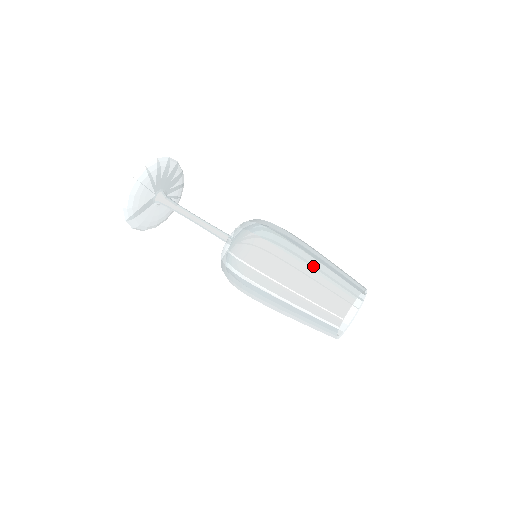
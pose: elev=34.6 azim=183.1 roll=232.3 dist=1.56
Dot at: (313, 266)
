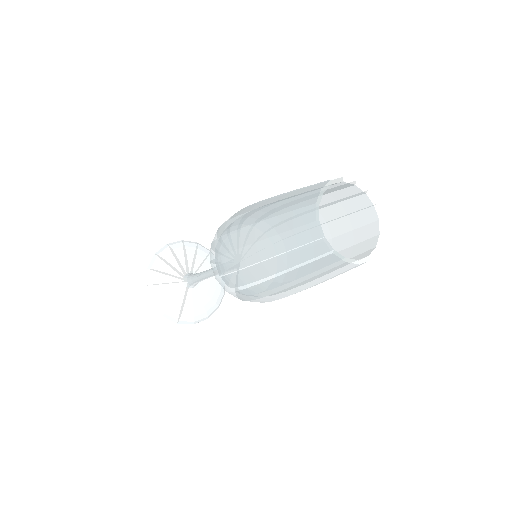
Dot at: (265, 215)
